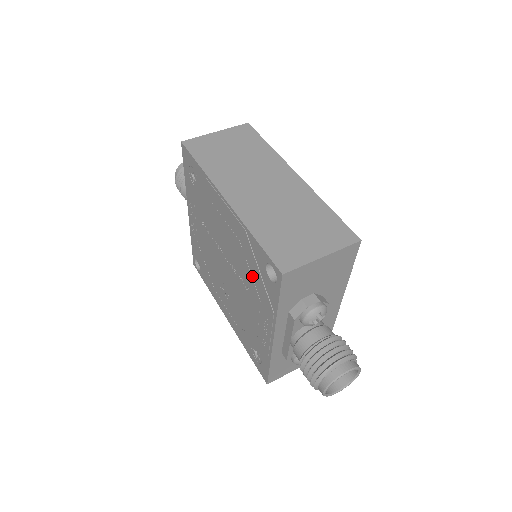
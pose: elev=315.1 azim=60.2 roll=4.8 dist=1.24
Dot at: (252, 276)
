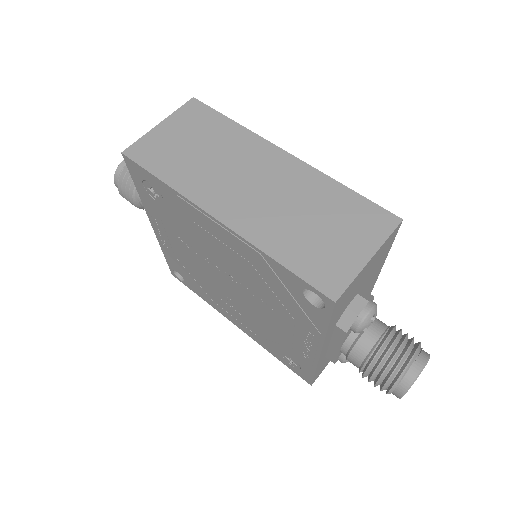
Dot at: (278, 297)
